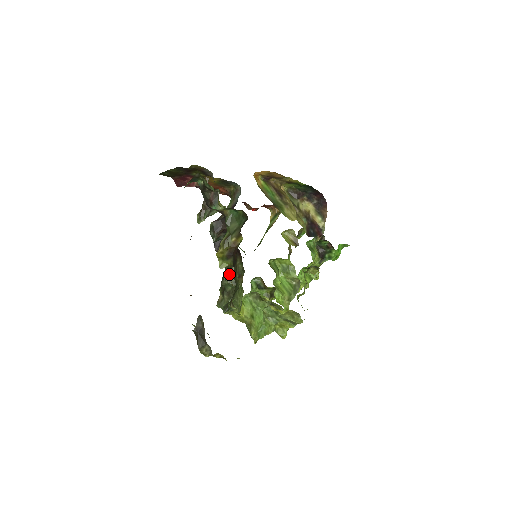
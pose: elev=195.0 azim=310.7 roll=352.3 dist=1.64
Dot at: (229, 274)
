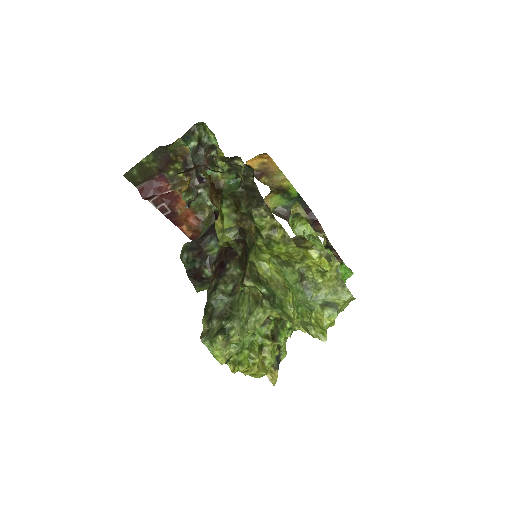
Dot at: (221, 283)
